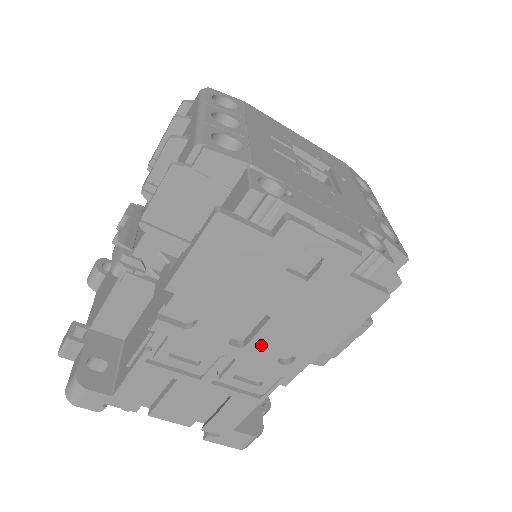
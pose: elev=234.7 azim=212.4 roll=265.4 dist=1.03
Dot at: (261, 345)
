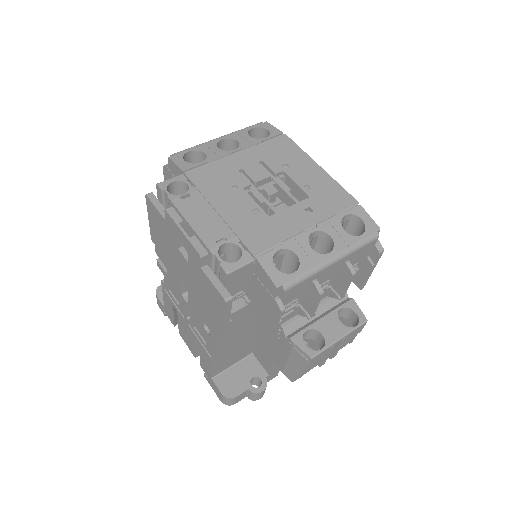
Dot at: (193, 307)
